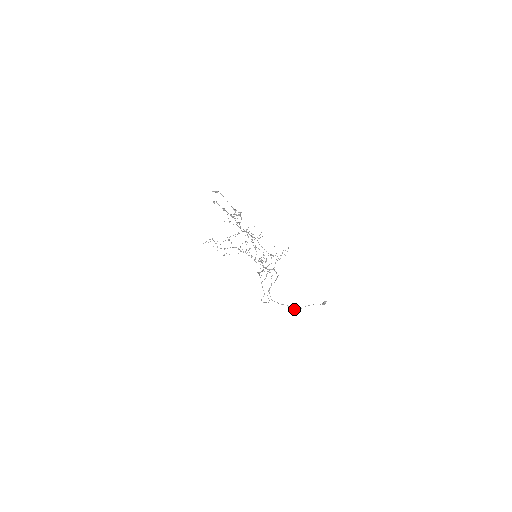
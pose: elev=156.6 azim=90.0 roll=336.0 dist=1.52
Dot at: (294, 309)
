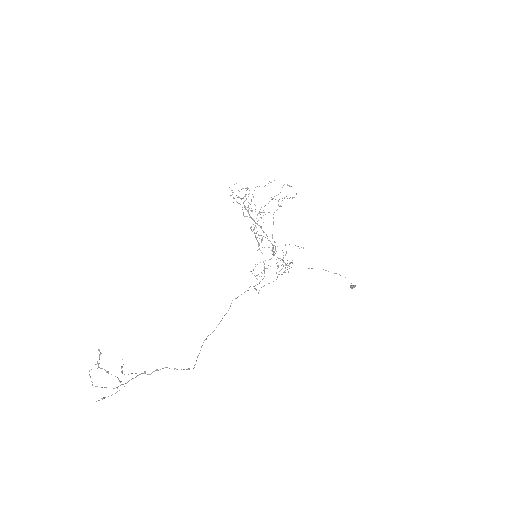
Dot at: (325, 270)
